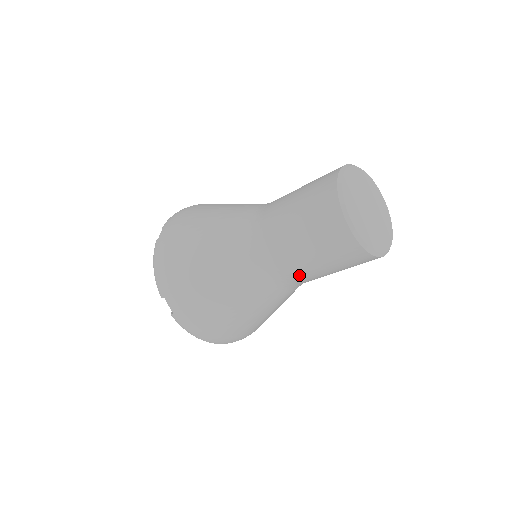
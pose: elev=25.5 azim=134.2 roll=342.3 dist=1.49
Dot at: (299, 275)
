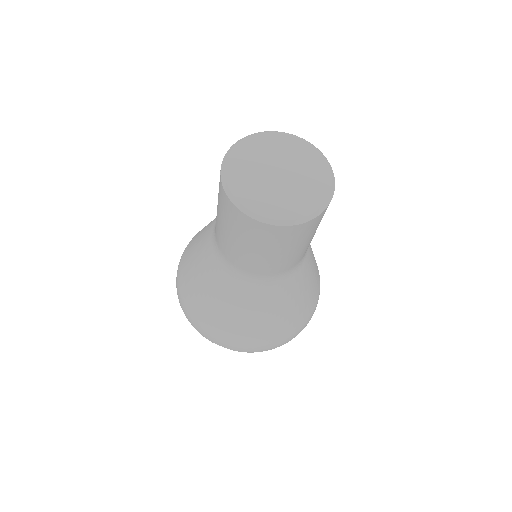
Dot at: (281, 267)
